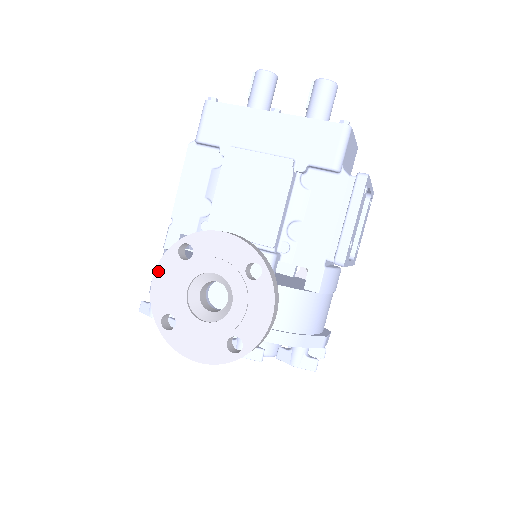
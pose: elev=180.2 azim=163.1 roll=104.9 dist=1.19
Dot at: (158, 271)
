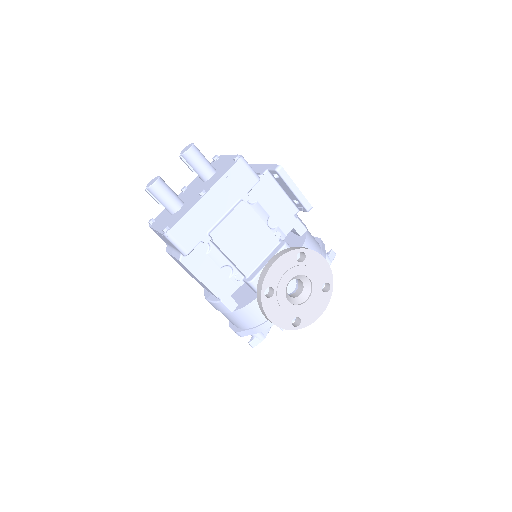
Dot at: (269, 315)
